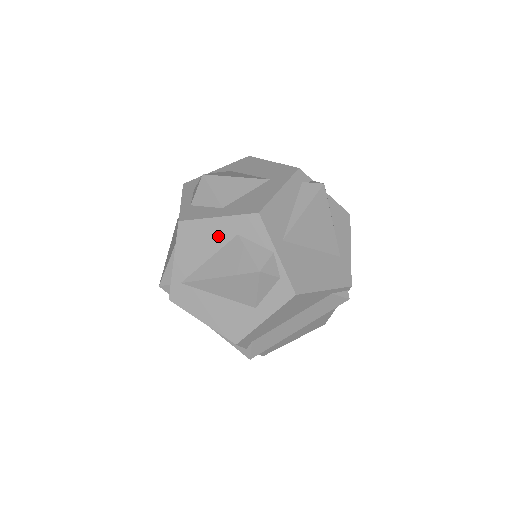
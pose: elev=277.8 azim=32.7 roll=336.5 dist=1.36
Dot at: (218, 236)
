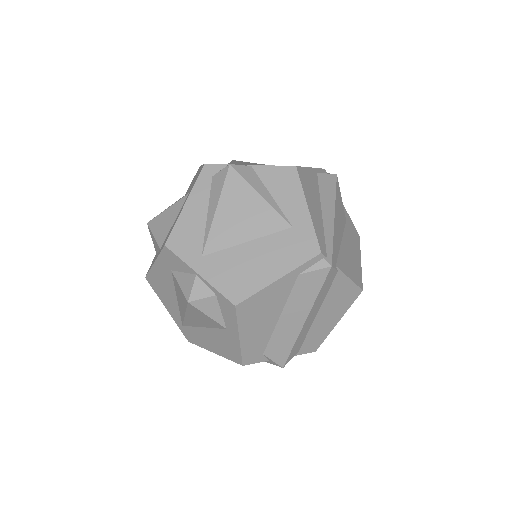
Dot at: (166, 278)
